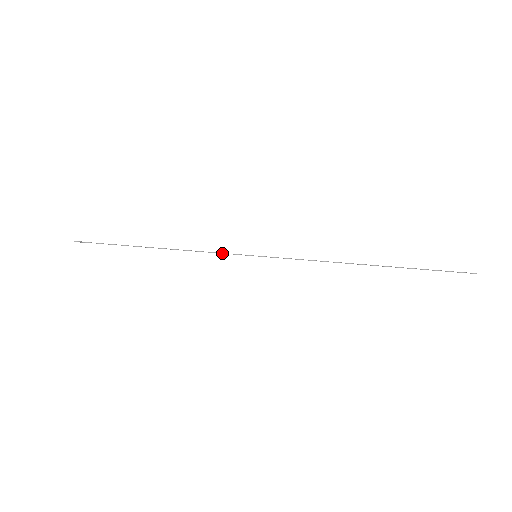
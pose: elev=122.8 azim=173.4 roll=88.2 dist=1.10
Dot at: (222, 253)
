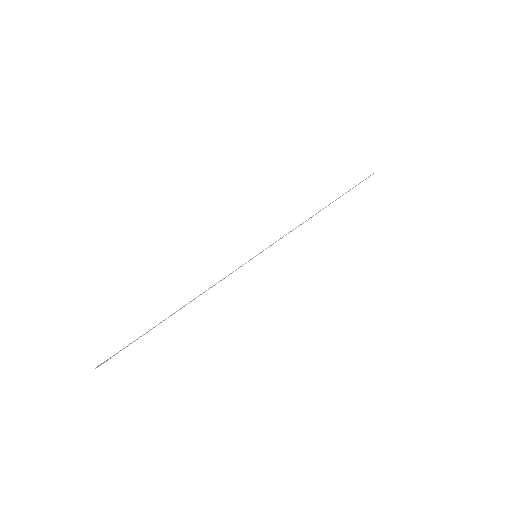
Dot at: occluded
